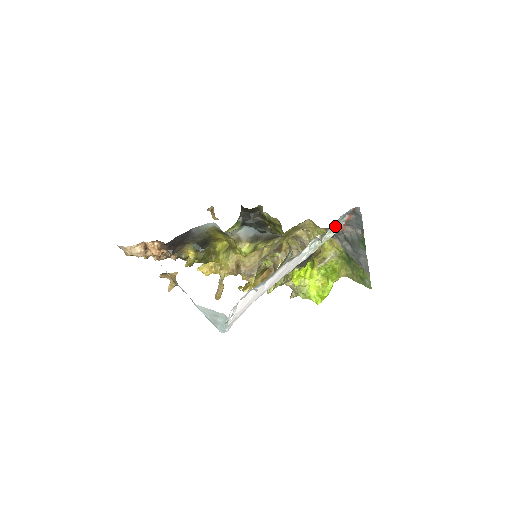
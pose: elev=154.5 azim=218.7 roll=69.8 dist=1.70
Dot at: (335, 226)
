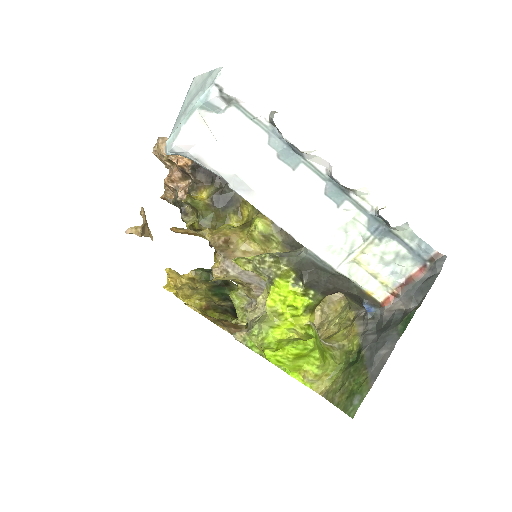
Dot at: (396, 255)
